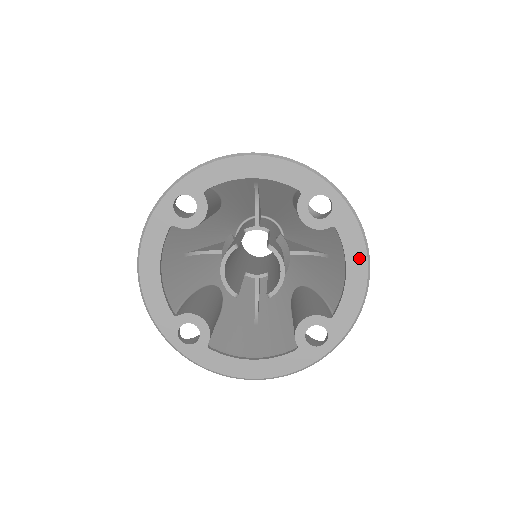
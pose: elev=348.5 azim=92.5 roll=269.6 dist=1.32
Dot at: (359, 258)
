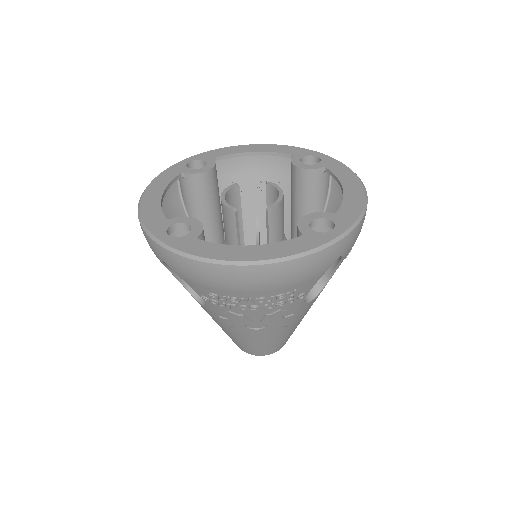
Dot at: (352, 180)
